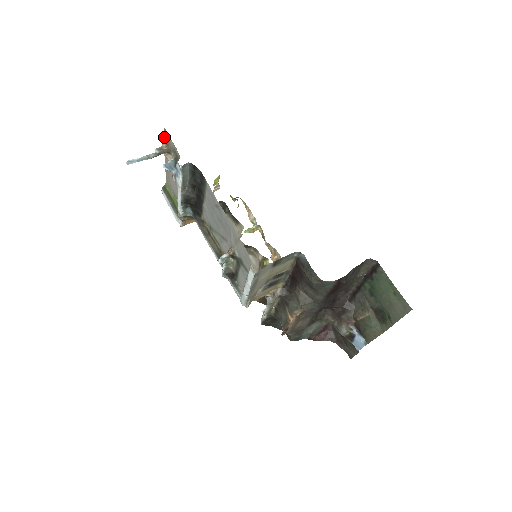
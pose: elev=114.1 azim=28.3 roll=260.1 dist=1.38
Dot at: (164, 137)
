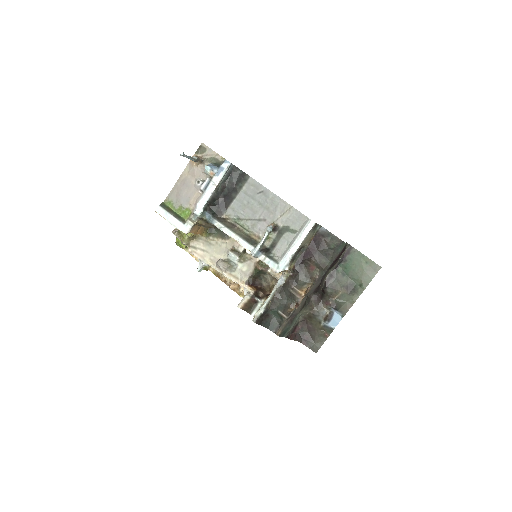
Dot at: (196, 152)
